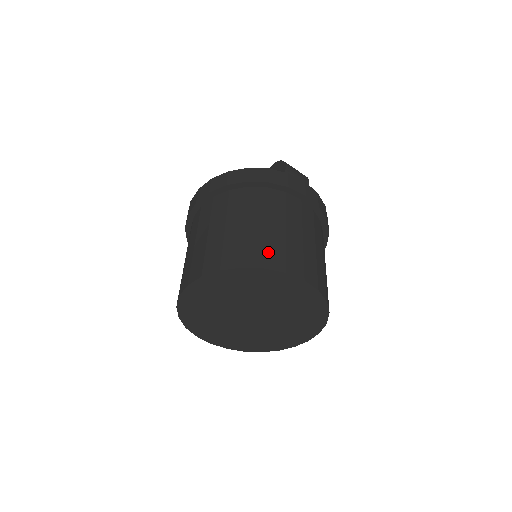
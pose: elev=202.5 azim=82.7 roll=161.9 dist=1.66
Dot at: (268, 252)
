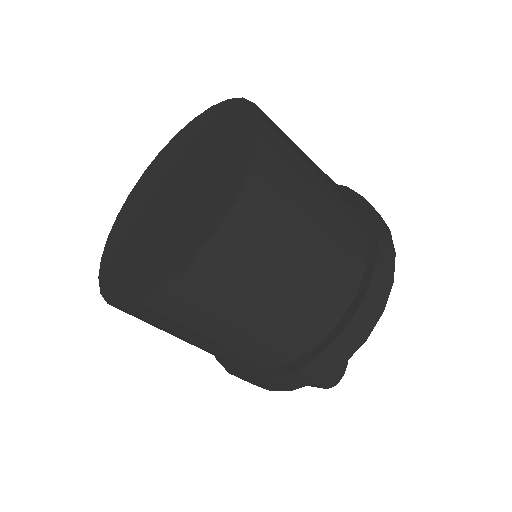
Dot at: occluded
